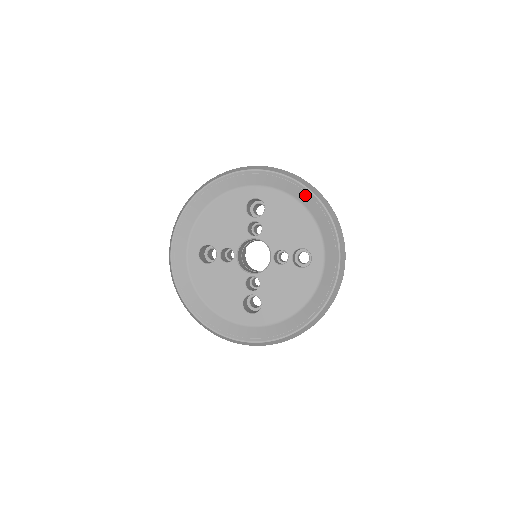
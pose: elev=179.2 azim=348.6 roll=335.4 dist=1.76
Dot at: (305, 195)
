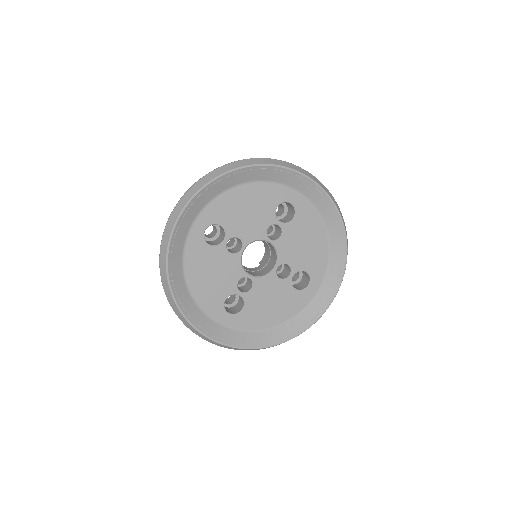
Dot at: (336, 226)
